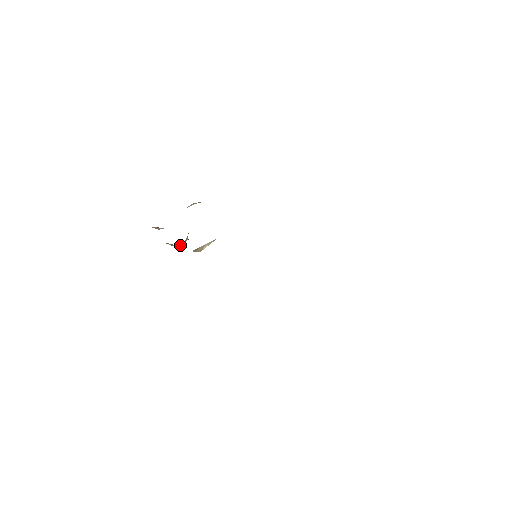
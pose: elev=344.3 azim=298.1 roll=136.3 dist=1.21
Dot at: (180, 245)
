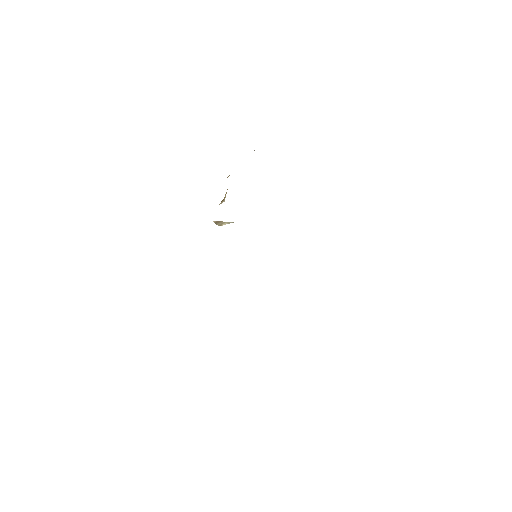
Dot at: occluded
